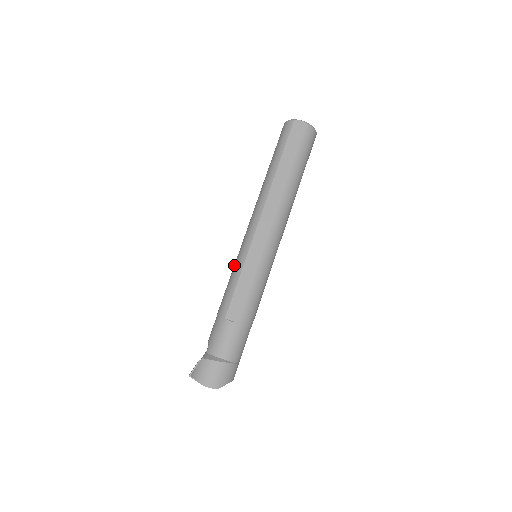
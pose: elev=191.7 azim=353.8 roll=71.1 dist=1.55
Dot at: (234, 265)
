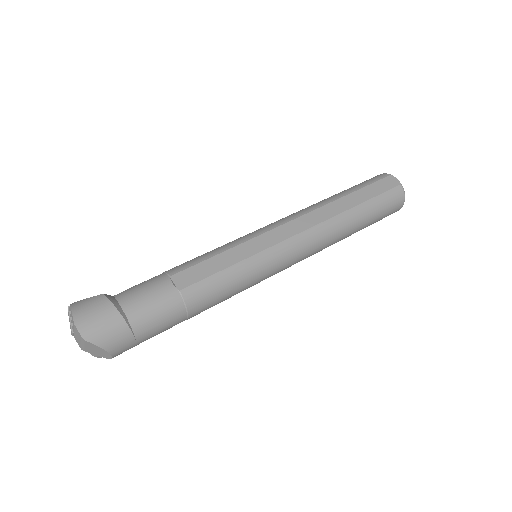
Dot at: occluded
